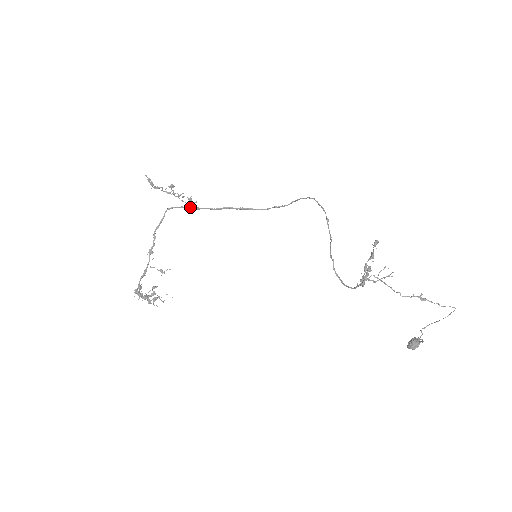
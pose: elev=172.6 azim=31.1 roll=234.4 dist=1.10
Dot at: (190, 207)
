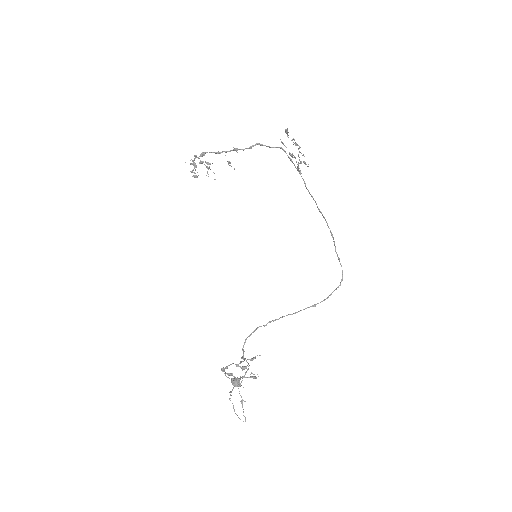
Dot at: occluded
